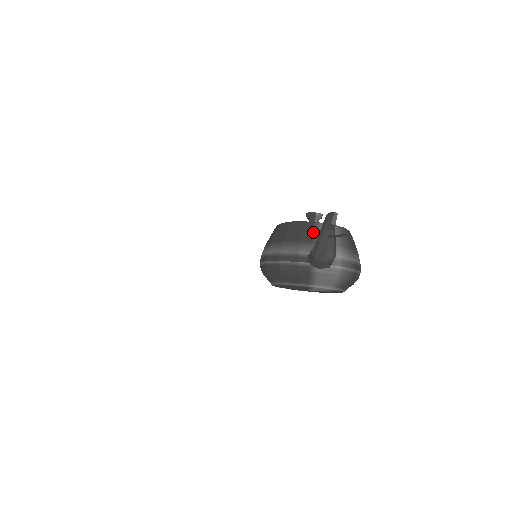
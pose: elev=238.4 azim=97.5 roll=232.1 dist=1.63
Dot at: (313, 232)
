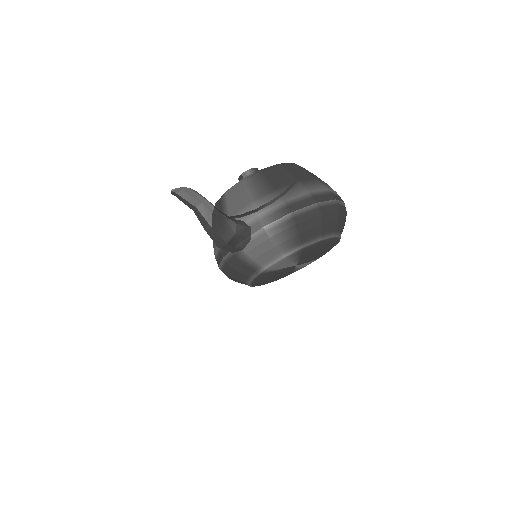
Dot at: (221, 210)
